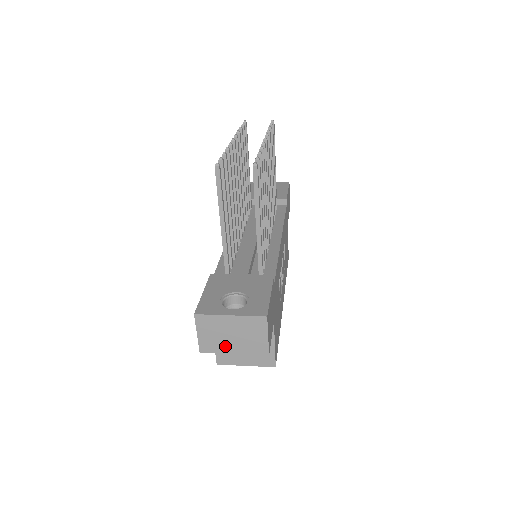
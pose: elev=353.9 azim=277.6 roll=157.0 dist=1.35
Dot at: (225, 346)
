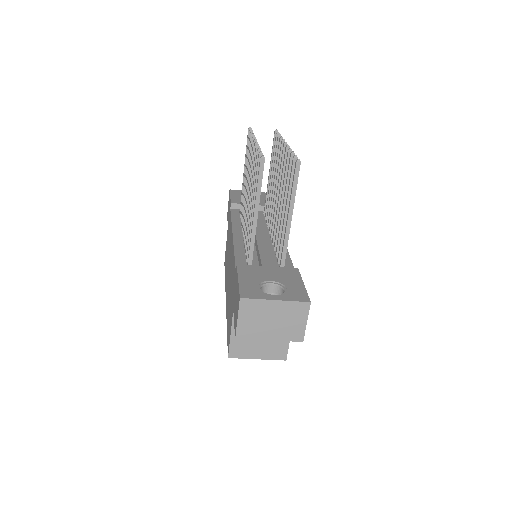
Dot at: (263, 332)
